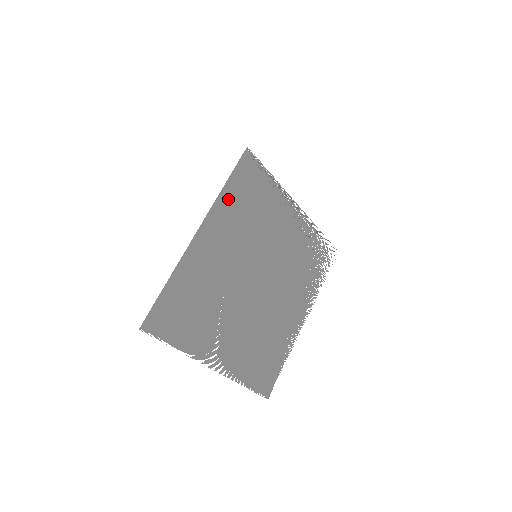
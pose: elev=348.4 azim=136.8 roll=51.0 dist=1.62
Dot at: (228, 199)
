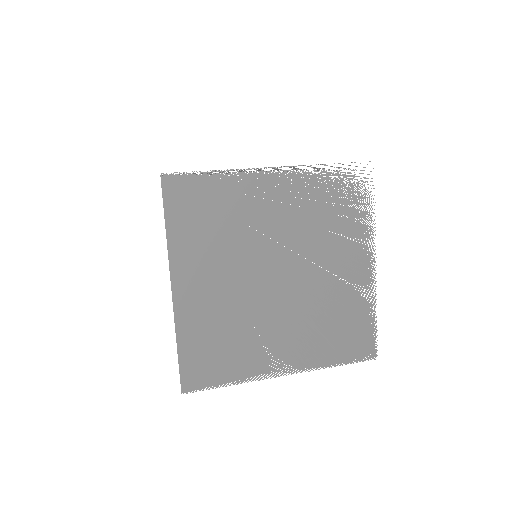
Dot at: (180, 236)
